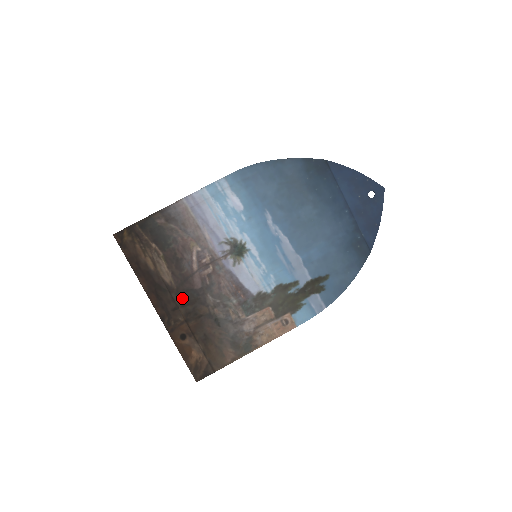
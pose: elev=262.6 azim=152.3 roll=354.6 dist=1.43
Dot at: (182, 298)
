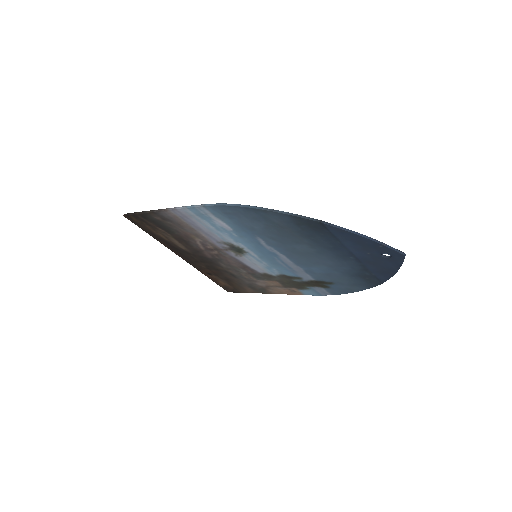
Dot at: (199, 259)
